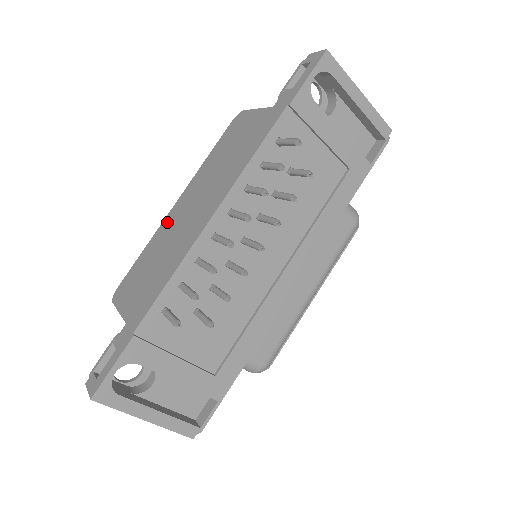
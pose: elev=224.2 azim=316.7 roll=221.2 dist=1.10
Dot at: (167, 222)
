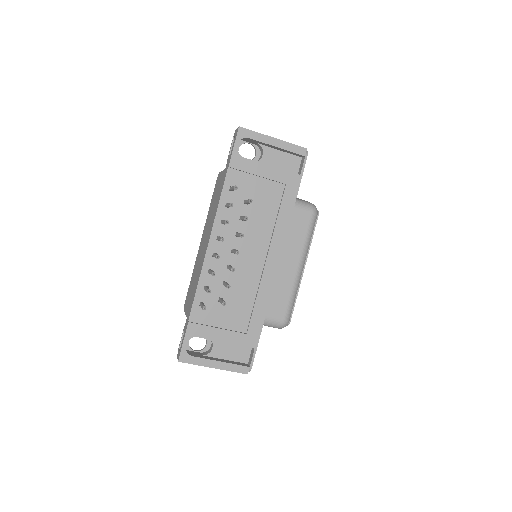
Dot at: (198, 254)
